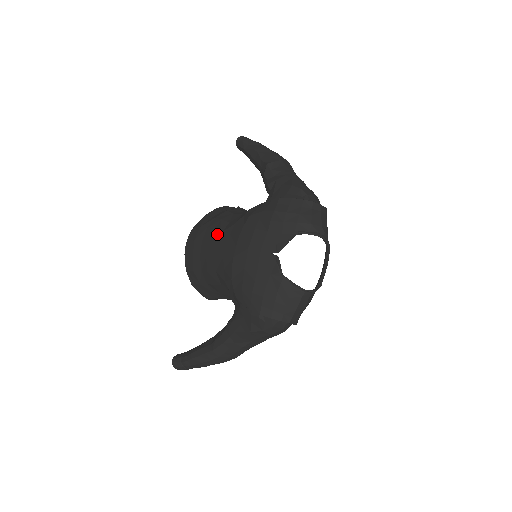
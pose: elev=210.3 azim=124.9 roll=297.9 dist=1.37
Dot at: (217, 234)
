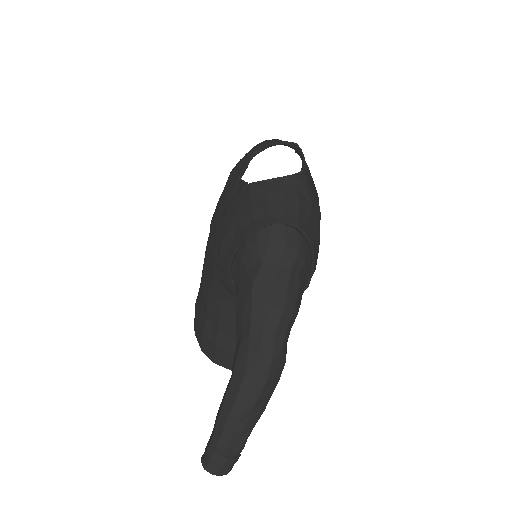
Dot at: occluded
